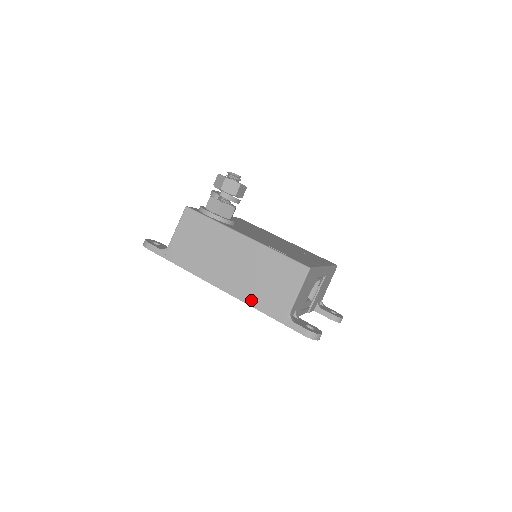
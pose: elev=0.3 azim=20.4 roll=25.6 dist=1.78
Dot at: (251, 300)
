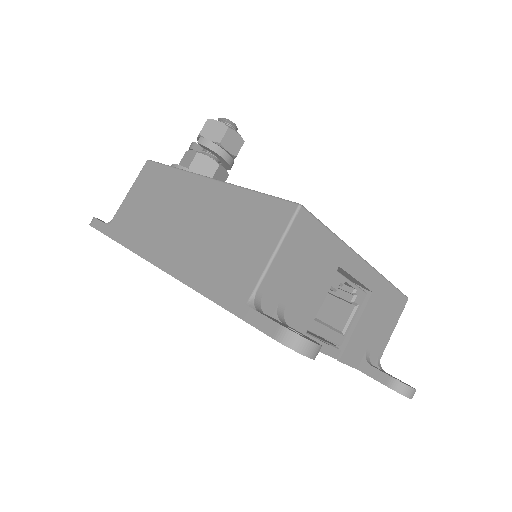
Dot at: (196, 278)
